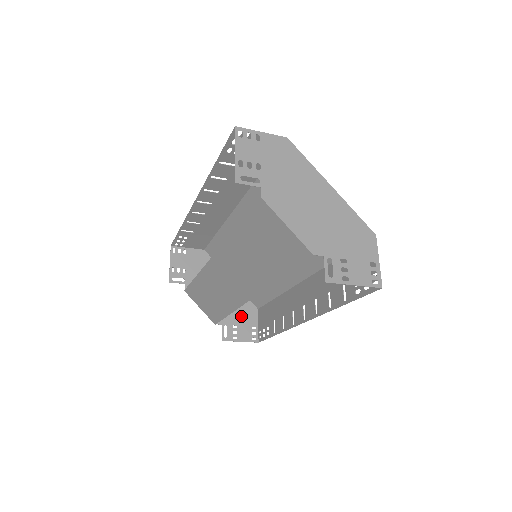
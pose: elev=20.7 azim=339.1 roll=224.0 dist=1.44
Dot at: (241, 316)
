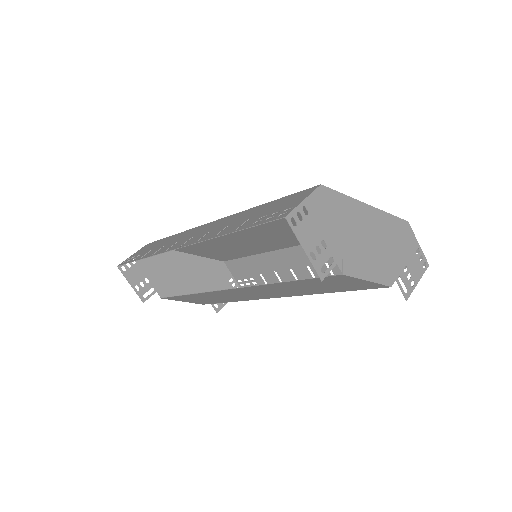
Dot at: (216, 279)
